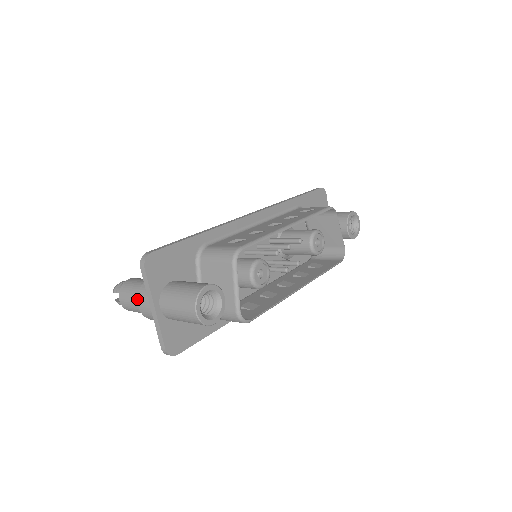
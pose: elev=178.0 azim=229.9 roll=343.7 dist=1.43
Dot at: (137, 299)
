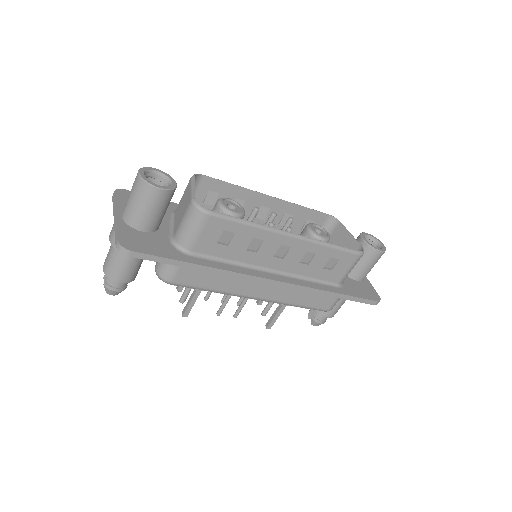
Dot at: occluded
